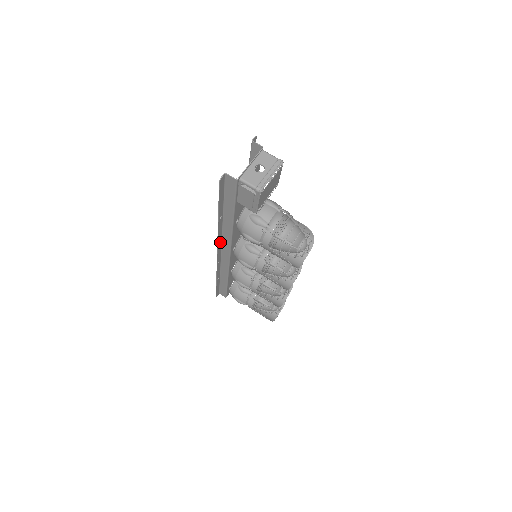
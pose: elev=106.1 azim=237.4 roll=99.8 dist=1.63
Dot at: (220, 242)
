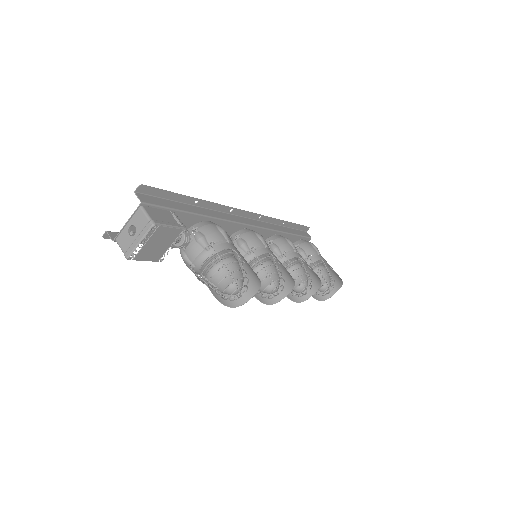
Dot at: occluded
